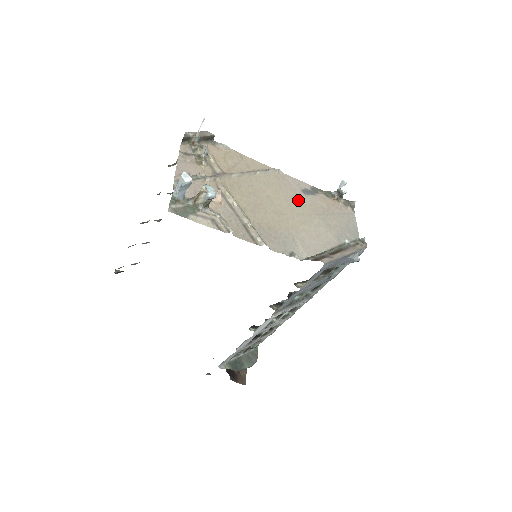
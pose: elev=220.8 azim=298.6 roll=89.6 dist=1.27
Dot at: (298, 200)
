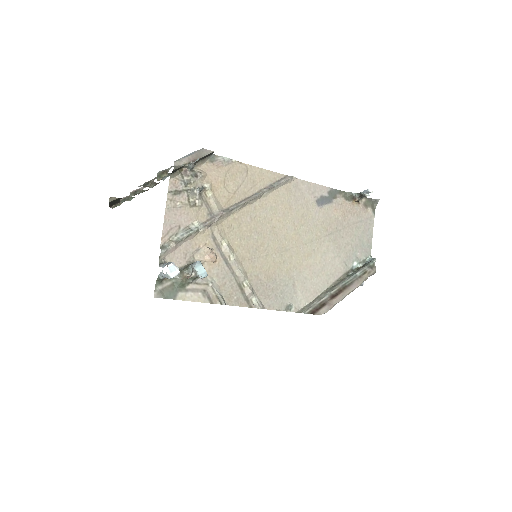
Dot at: (309, 220)
